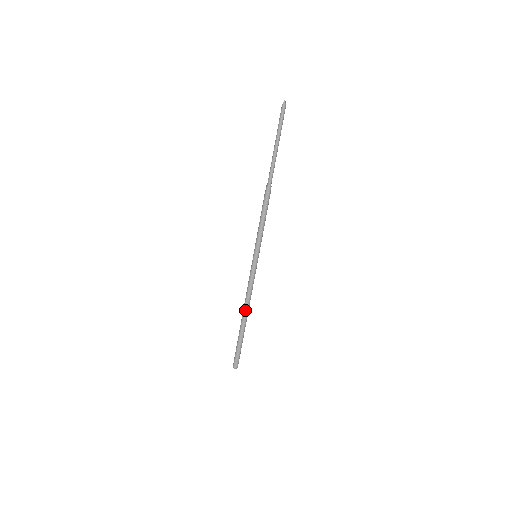
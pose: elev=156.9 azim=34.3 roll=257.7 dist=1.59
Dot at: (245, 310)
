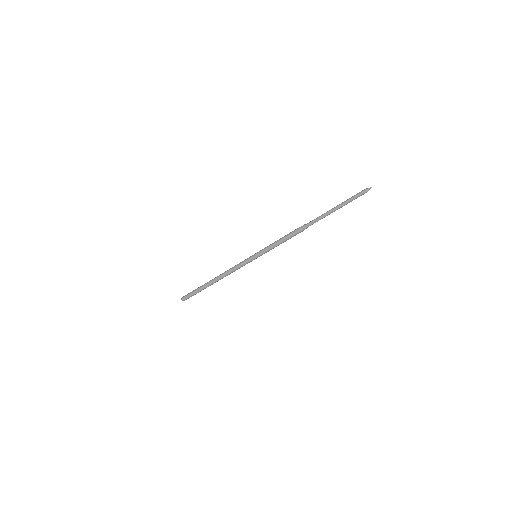
Dot at: (219, 278)
